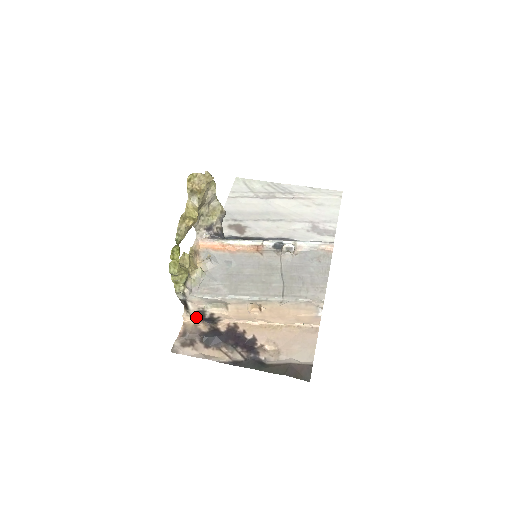
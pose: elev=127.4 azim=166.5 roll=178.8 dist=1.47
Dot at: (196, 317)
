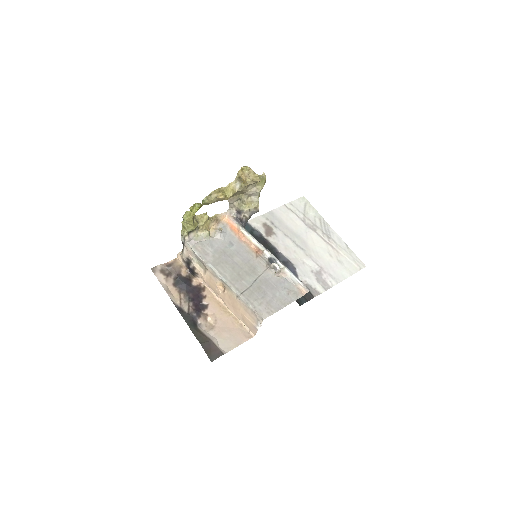
Dot at: (185, 261)
